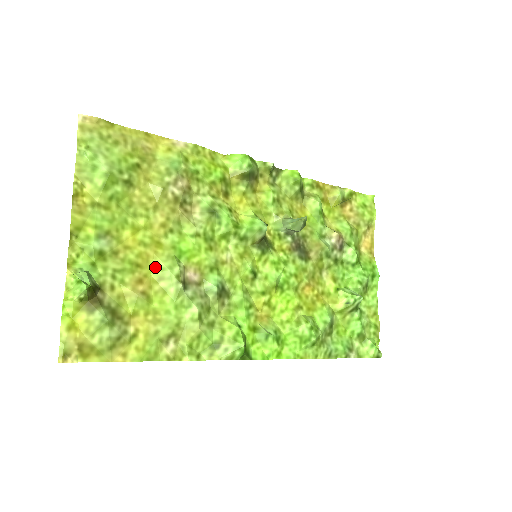
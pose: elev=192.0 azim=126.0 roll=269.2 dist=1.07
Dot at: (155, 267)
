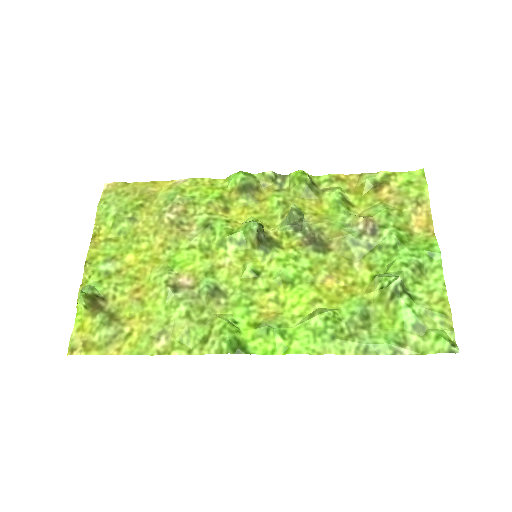
Dot at: (150, 278)
